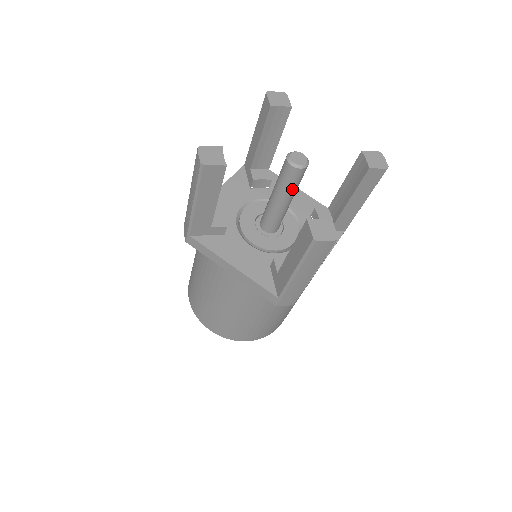
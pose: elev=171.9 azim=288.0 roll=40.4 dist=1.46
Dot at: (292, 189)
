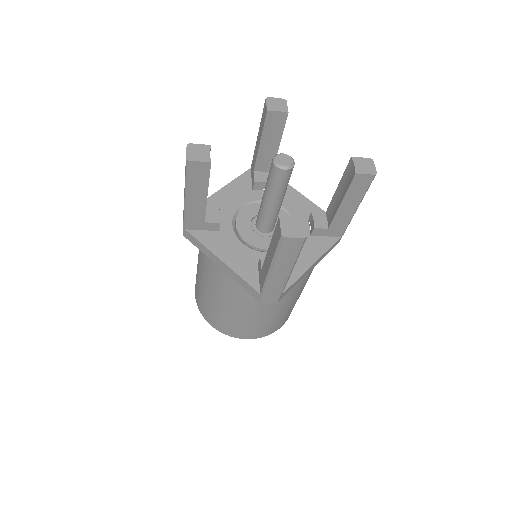
Dot at: (279, 190)
